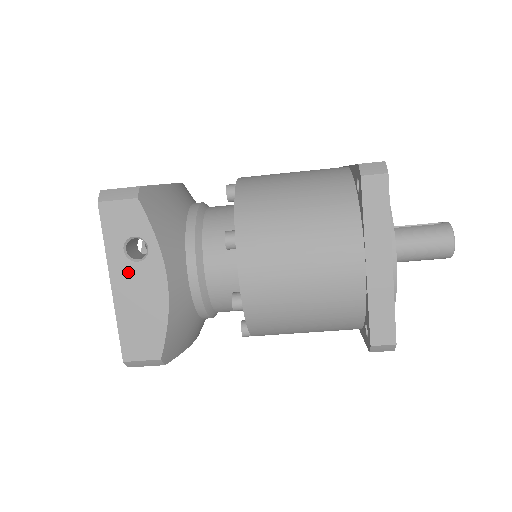
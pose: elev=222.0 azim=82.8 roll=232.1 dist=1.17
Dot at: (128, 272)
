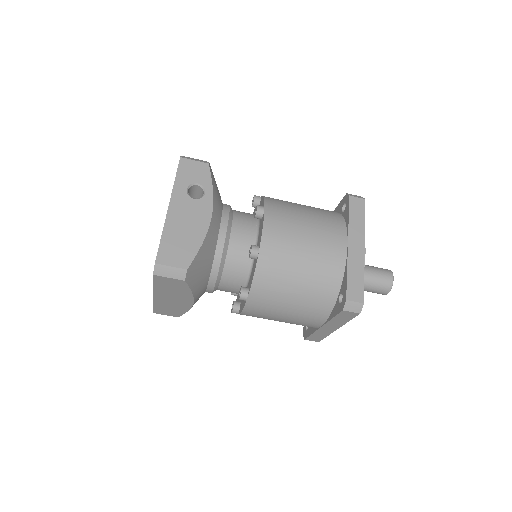
Dot at: (185, 203)
